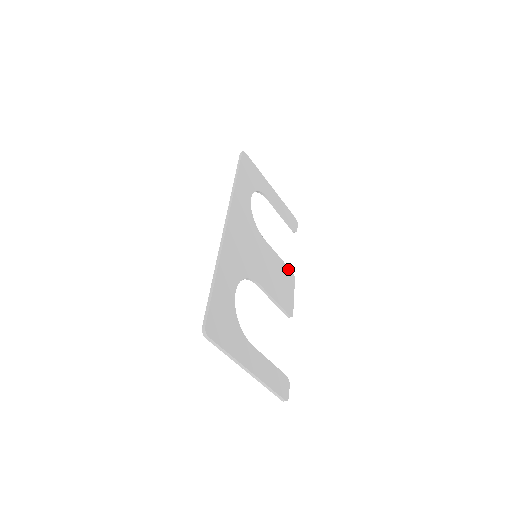
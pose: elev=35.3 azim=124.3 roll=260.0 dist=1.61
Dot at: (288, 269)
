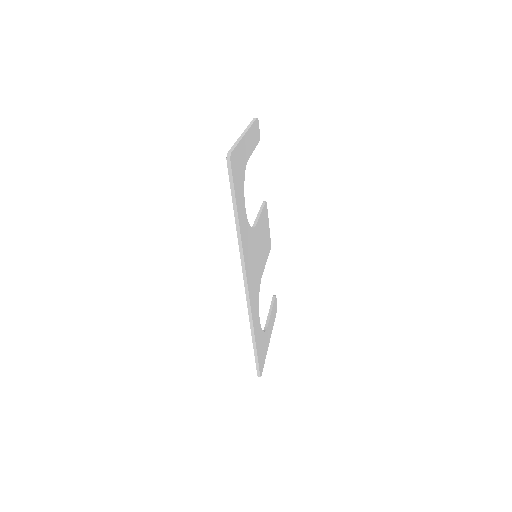
Dot at: (264, 207)
